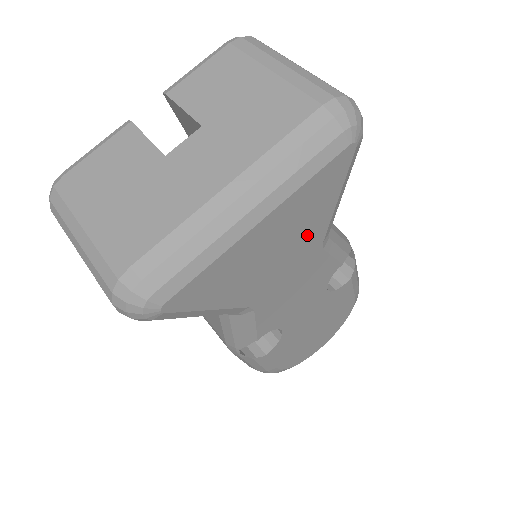
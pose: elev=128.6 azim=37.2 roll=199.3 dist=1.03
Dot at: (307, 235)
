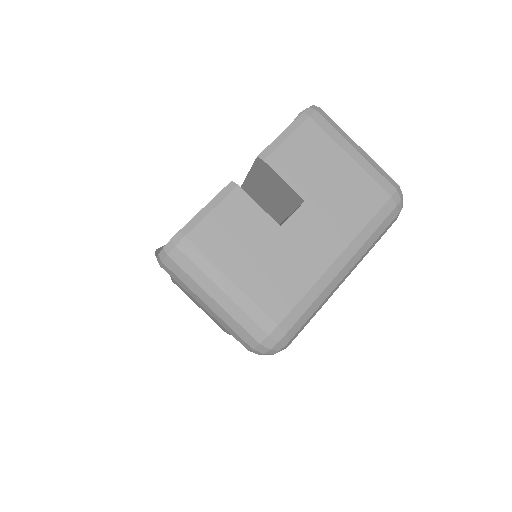
Dot at: occluded
